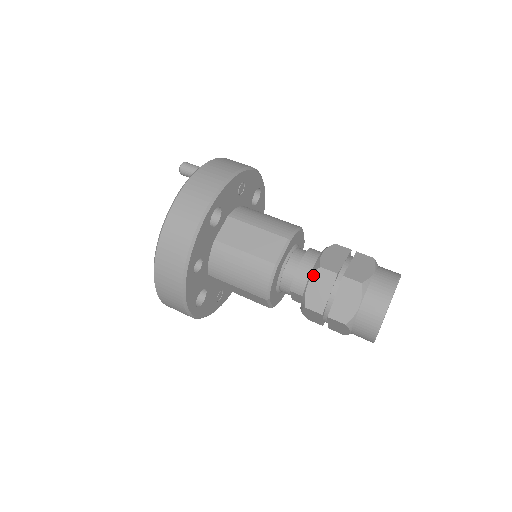
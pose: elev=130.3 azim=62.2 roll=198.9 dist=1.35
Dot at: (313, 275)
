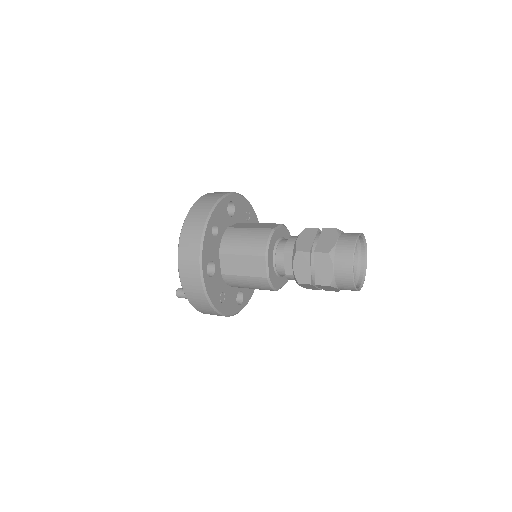
Dot at: (301, 233)
